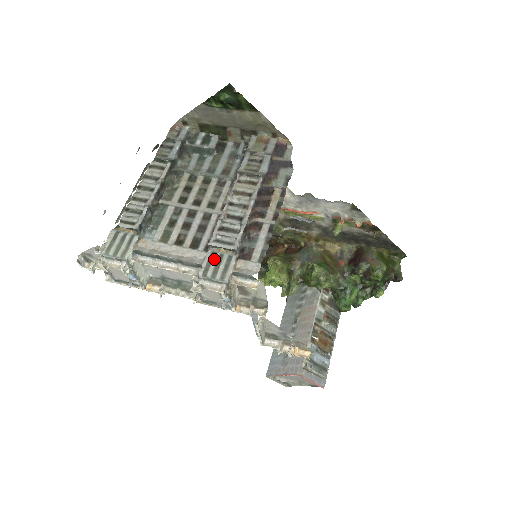
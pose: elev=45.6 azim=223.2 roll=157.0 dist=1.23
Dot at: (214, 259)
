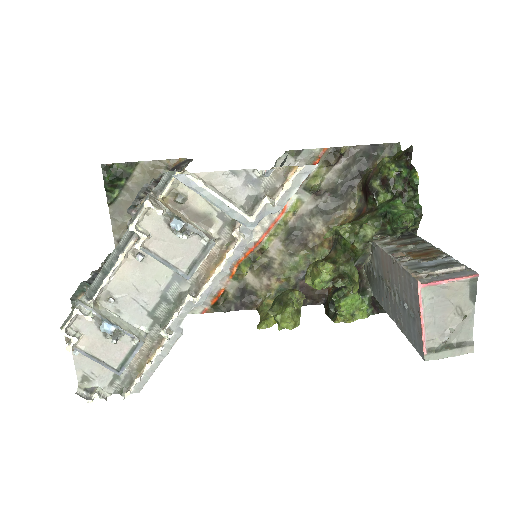
Dot at: occluded
